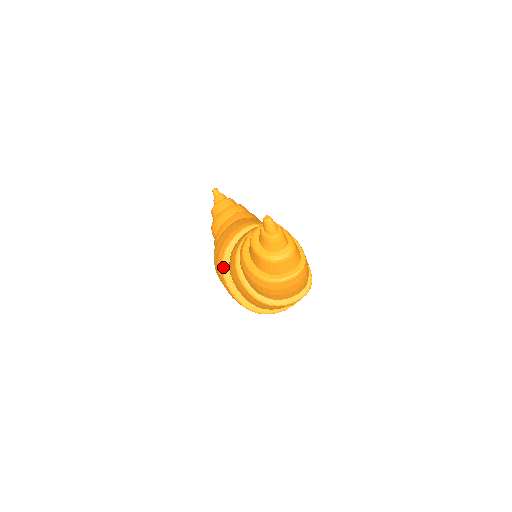
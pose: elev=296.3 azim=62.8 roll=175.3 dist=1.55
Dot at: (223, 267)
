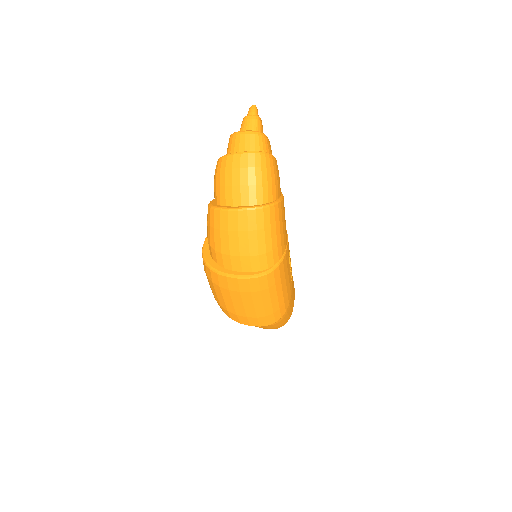
Dot at: occluded
